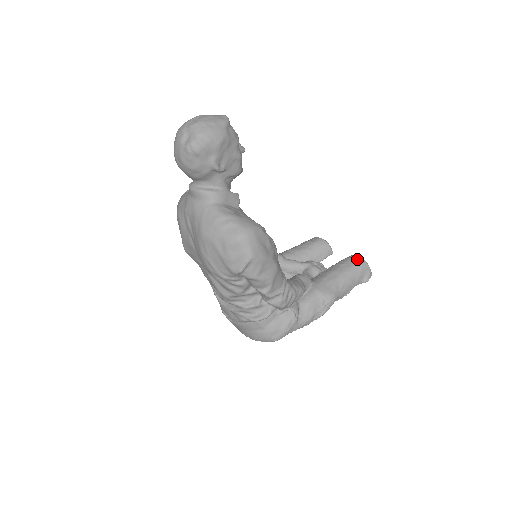
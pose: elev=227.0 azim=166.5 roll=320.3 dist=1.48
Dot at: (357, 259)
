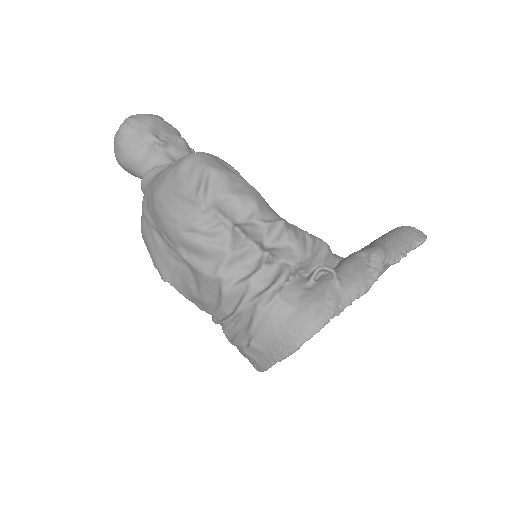
Dot at: occluded
